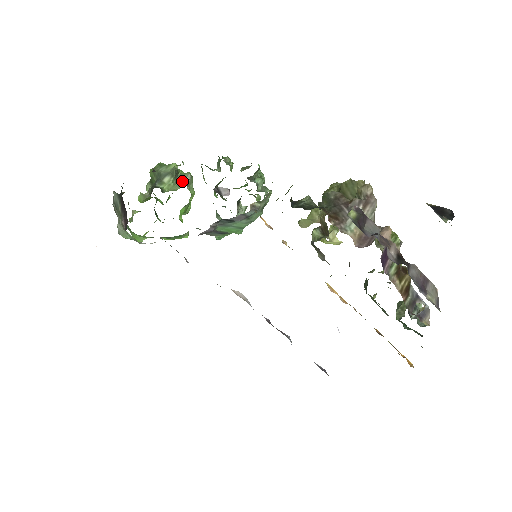
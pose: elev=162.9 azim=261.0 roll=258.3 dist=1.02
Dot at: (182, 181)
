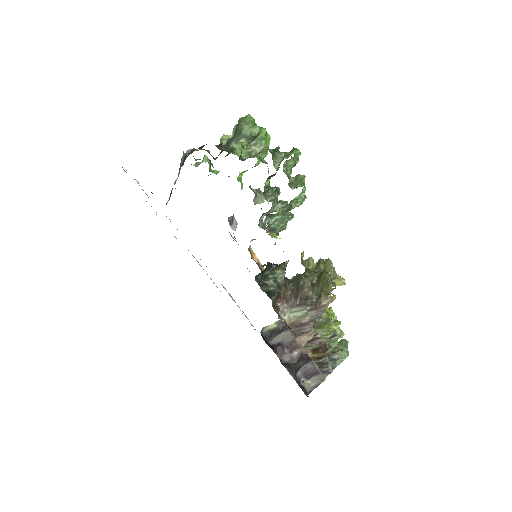
Dot at: (250, 152)
